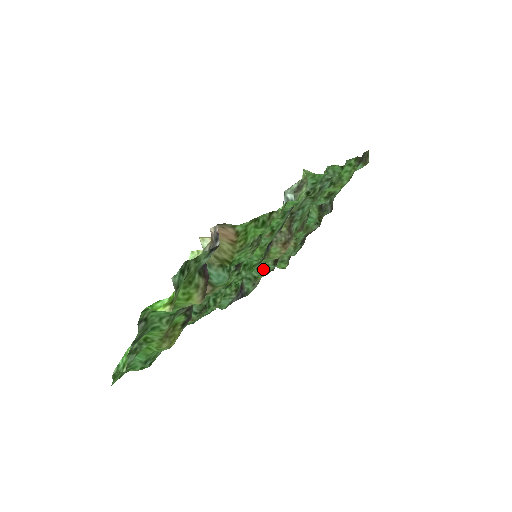
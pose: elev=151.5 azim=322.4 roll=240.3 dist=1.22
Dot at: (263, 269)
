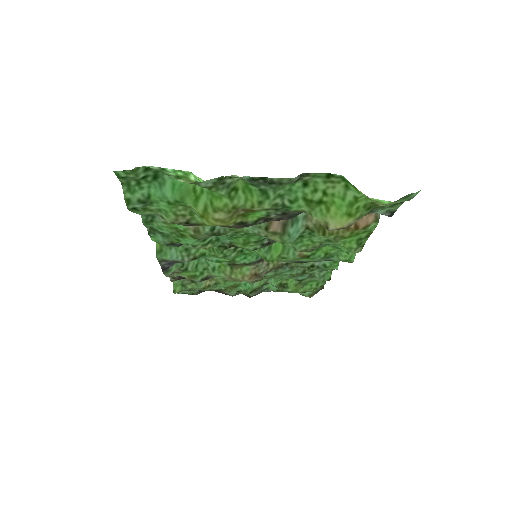
Dot at: (198, 271)
